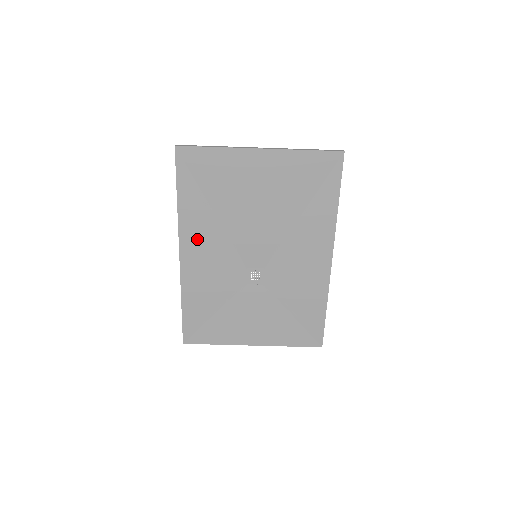
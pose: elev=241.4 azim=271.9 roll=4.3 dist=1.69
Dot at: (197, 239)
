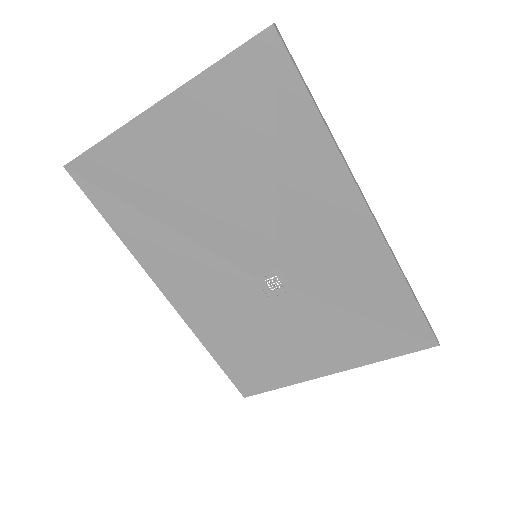
Dot at: (170, 268)
